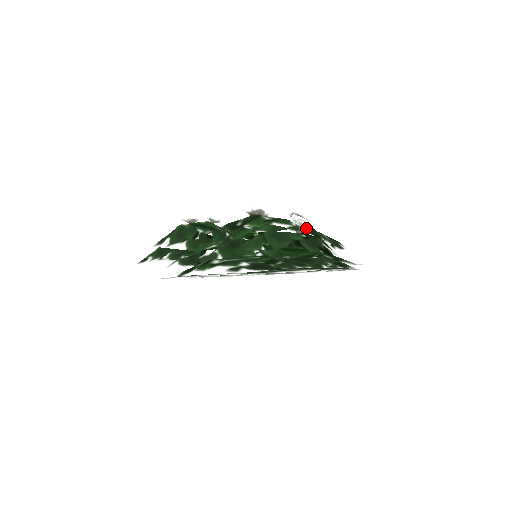
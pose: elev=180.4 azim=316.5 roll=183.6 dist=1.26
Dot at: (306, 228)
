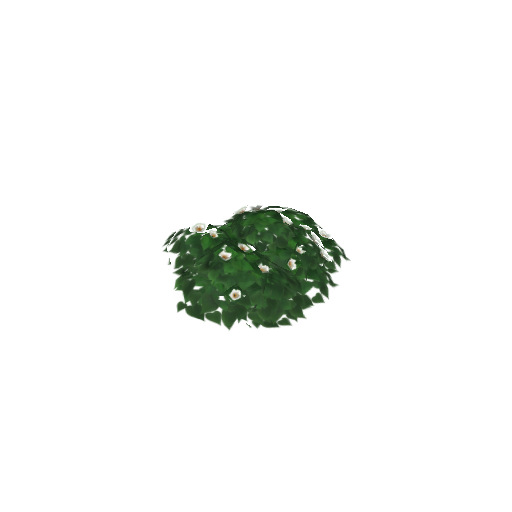
Dot at: (246, 294)
